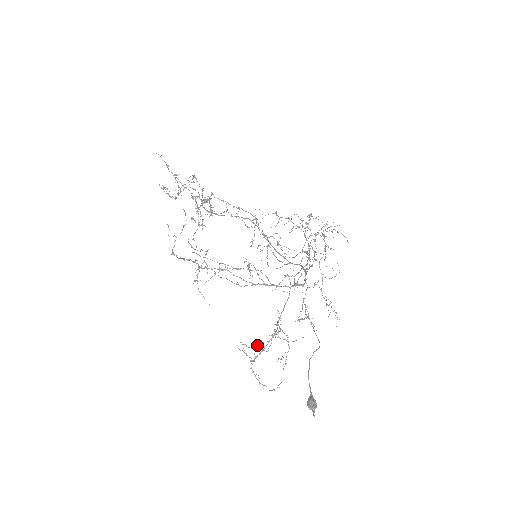
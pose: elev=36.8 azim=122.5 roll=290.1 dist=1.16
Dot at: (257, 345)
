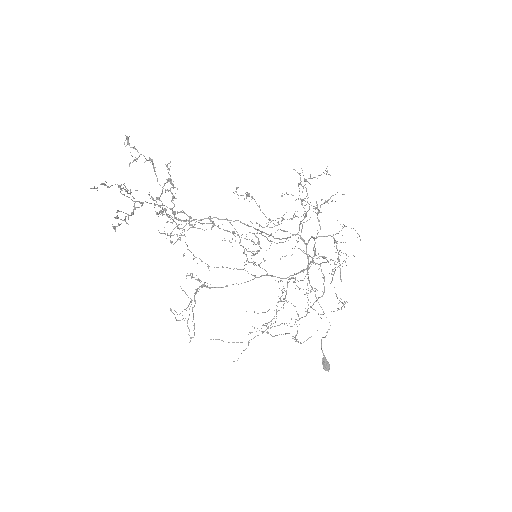
Dot at: occluded
